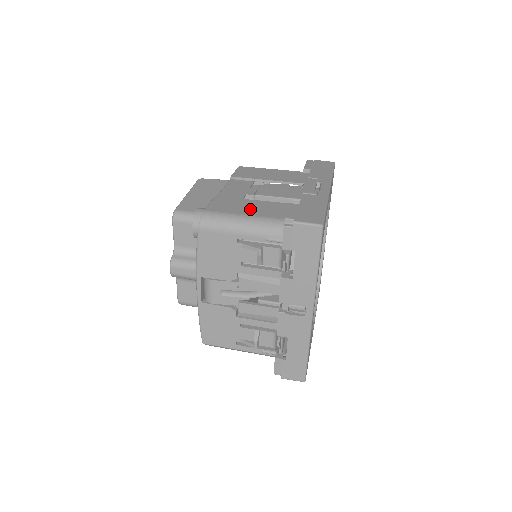
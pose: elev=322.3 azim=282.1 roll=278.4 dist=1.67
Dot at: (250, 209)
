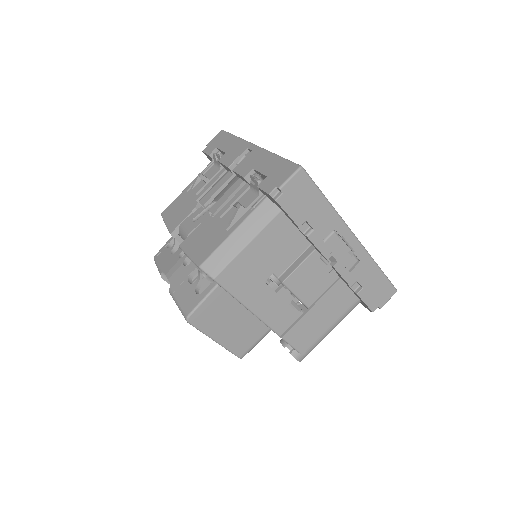
Dot at: (326, 319)
